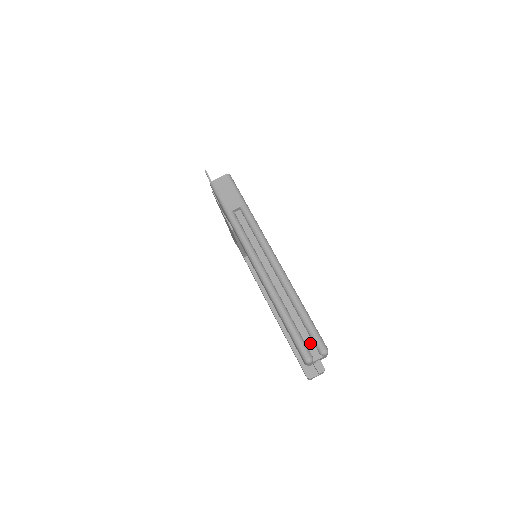
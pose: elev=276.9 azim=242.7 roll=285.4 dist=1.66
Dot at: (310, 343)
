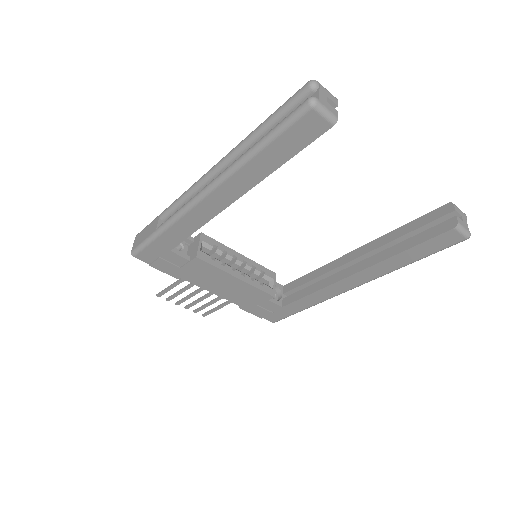
Dot at: occluded
